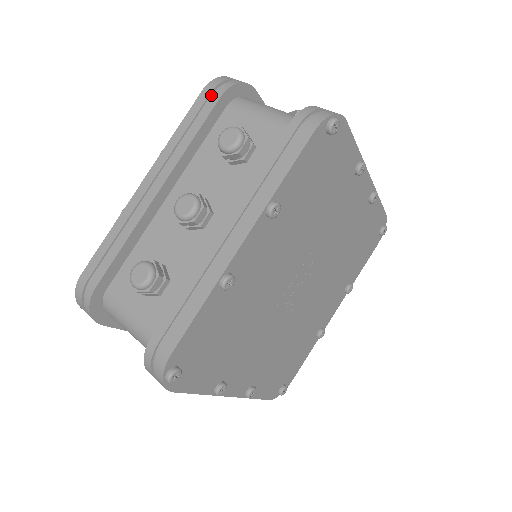
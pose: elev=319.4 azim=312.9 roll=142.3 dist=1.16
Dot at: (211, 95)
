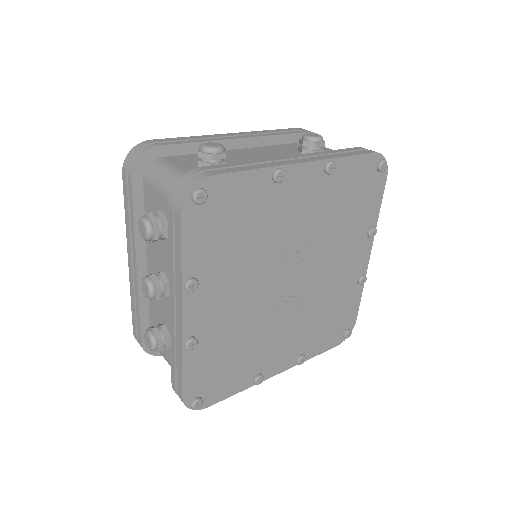
Dot at: (128, 178)
